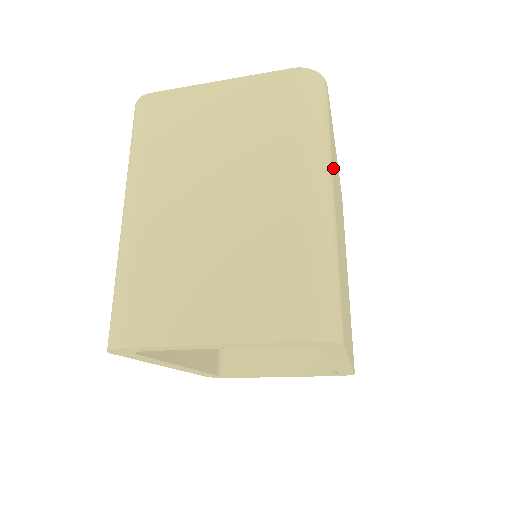
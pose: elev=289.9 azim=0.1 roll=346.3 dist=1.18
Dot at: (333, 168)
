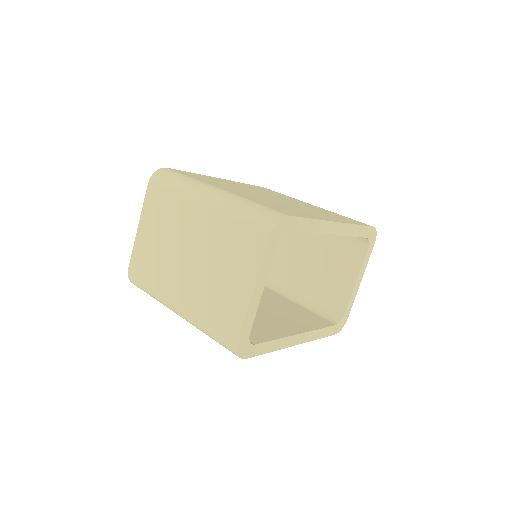
Dot at: occluded
